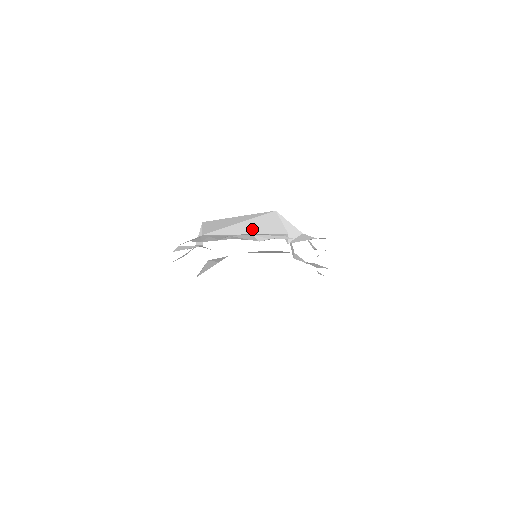
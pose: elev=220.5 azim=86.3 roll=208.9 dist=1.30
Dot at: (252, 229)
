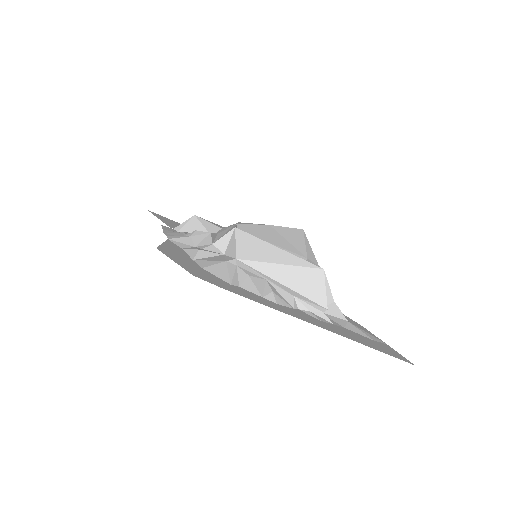
Dot at: (293, 282)
